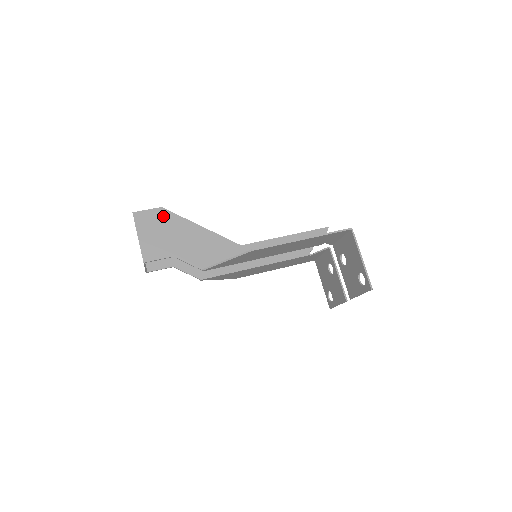
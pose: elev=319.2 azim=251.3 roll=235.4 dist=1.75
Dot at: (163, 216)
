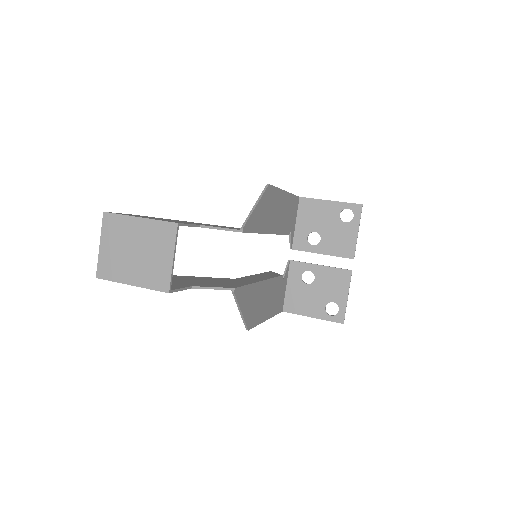
Dot at: occluded
